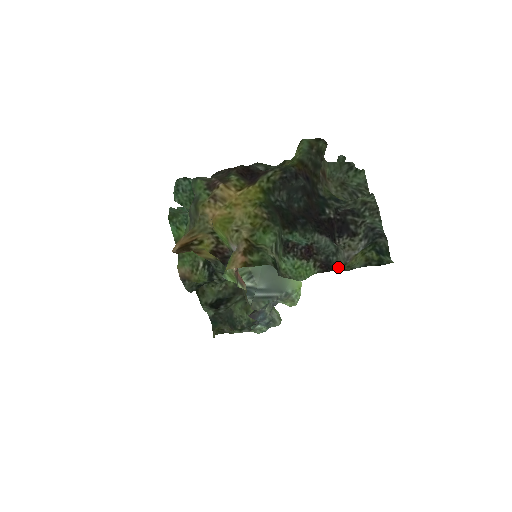
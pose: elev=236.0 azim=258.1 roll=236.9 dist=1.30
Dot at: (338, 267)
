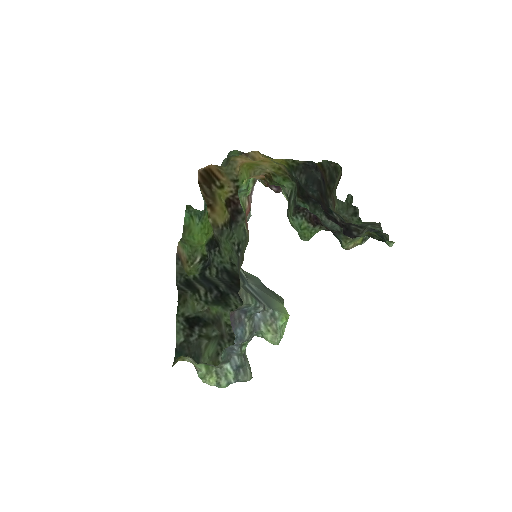
Dot at: (341, 241)
